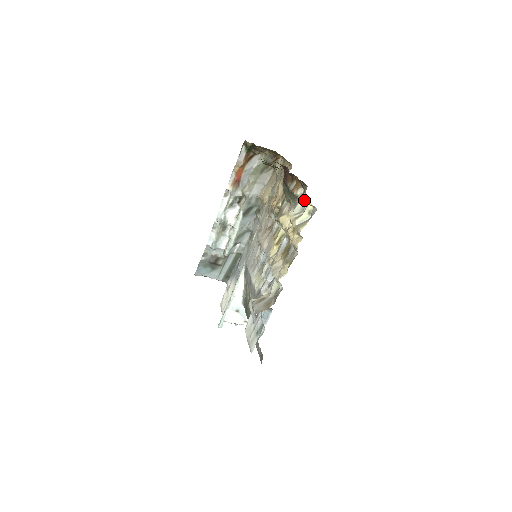
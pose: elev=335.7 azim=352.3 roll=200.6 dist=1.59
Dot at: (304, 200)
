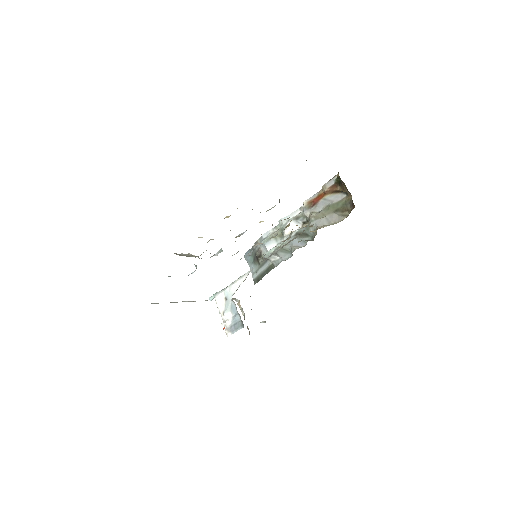
Dot at: occluded
